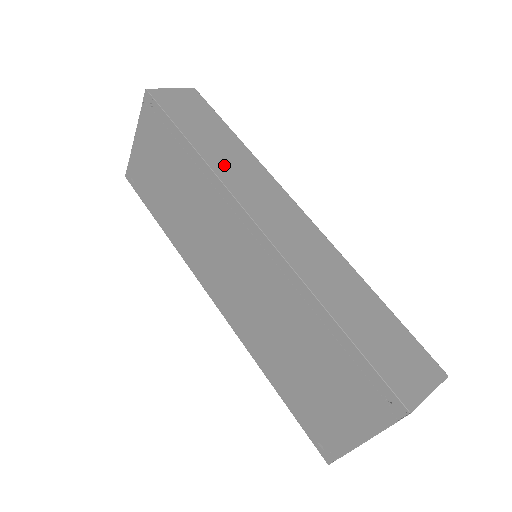
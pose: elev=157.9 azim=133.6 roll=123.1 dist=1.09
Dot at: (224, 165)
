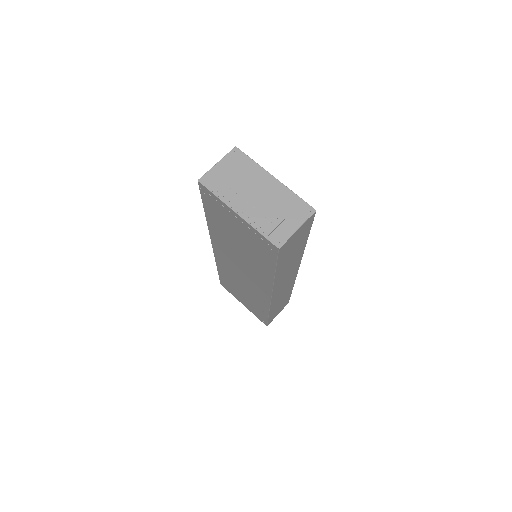
Dot at: (282, 275)
